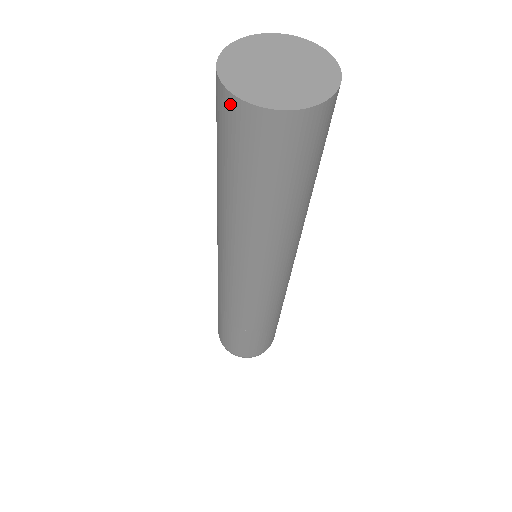
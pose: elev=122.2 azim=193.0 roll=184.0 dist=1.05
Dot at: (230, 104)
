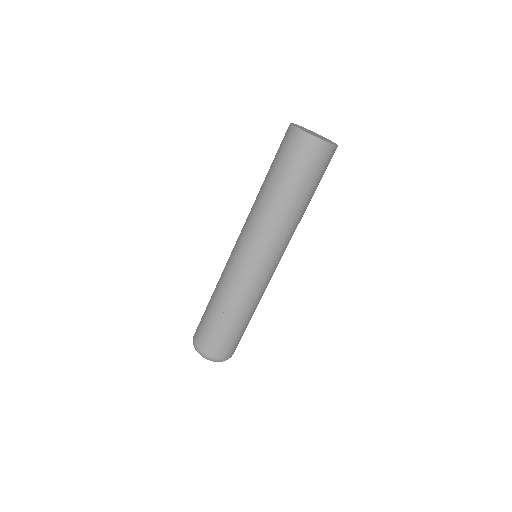
Dot at: (319, 145)
